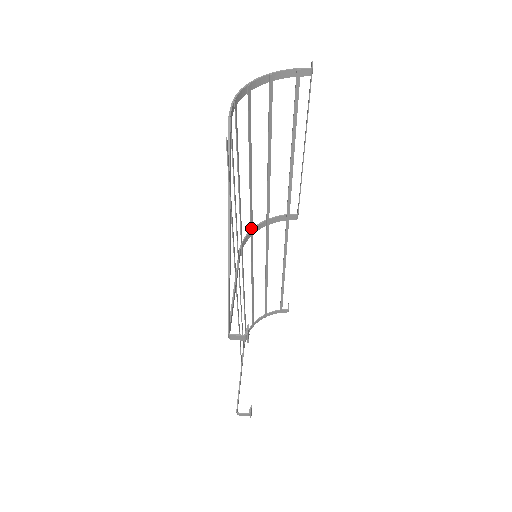
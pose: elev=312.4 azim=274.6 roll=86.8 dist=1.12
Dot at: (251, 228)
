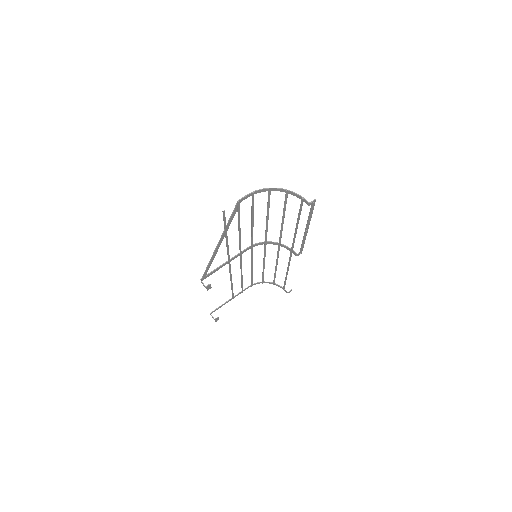
Dot at: (265, 241)
